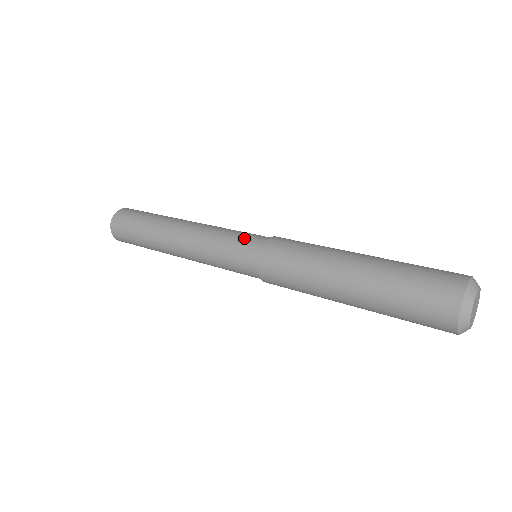
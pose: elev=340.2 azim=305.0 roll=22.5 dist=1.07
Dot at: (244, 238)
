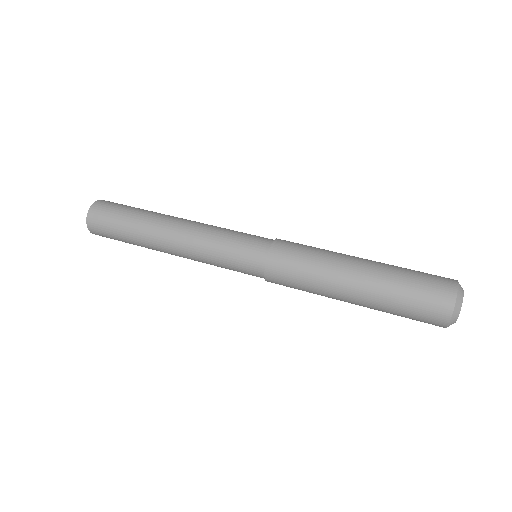
Dot at: (251, 235)
